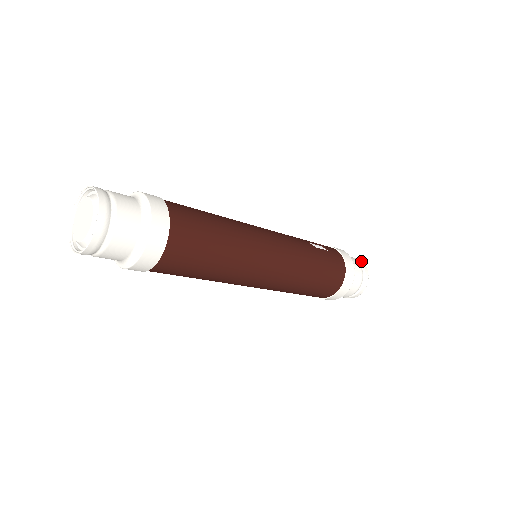
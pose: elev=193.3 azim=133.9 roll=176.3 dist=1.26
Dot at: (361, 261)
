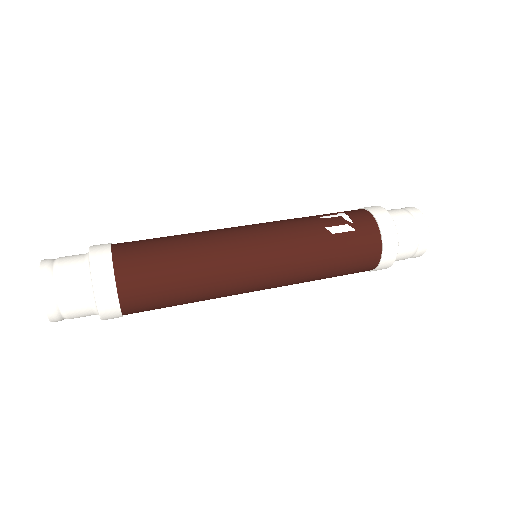
Dot at: (423, 217)
